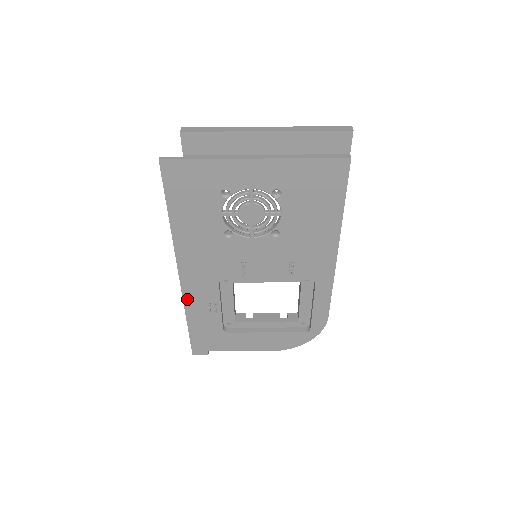
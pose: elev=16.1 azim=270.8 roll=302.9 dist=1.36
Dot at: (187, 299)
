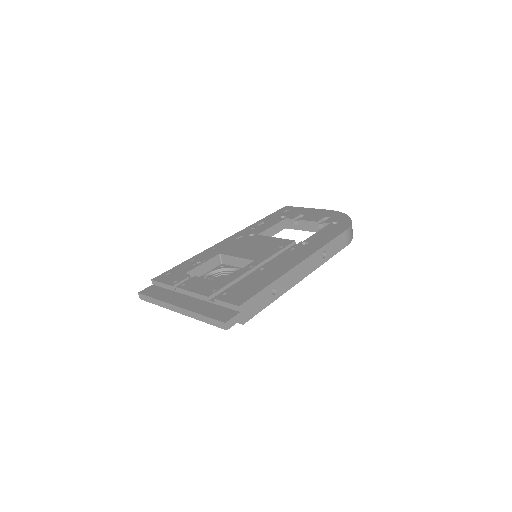
Dot at: occluded
